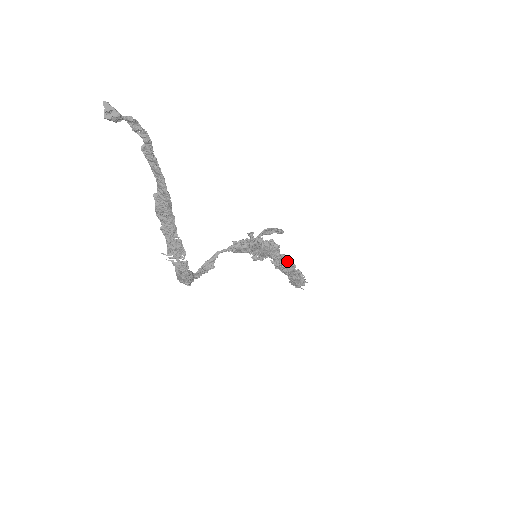
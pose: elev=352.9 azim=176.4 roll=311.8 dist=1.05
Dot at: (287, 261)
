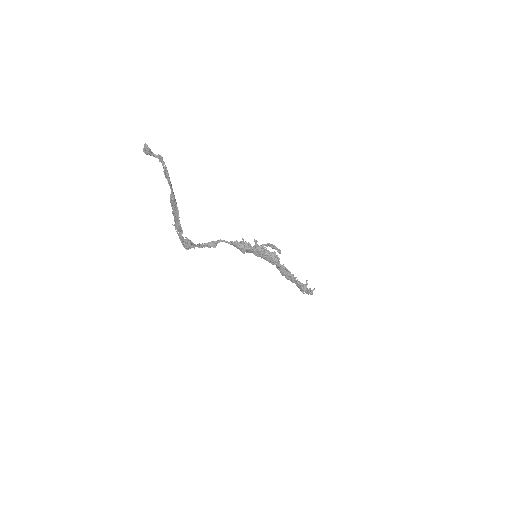
Dot at: (285, 272)
